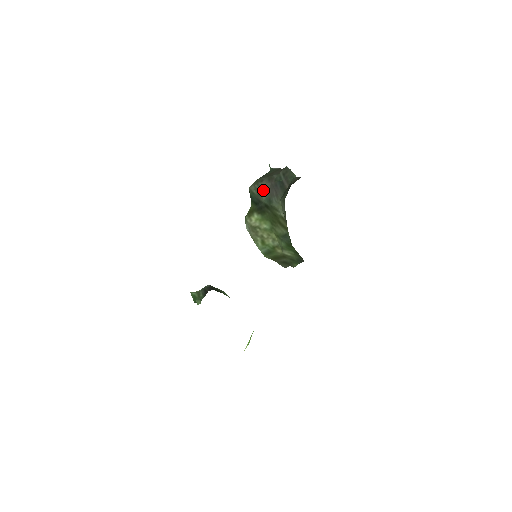
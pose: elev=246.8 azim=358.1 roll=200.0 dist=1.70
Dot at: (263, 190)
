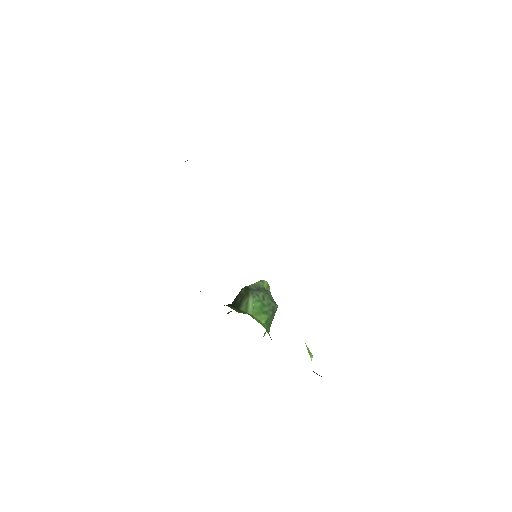
Dot at: occluded
